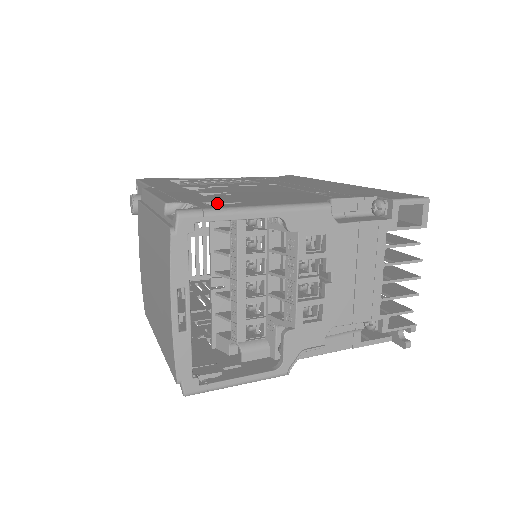
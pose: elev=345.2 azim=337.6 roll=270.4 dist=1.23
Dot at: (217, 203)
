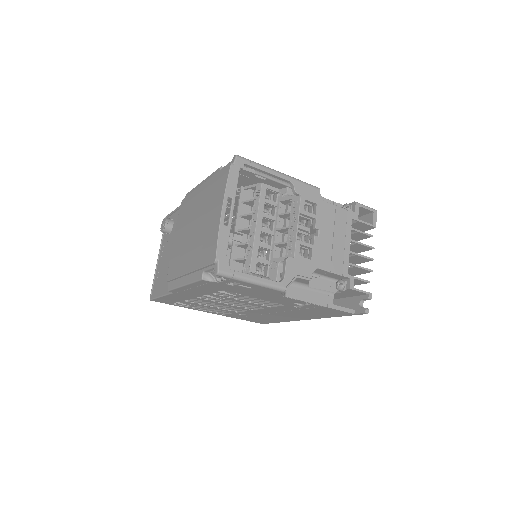
Dot at: occluded
